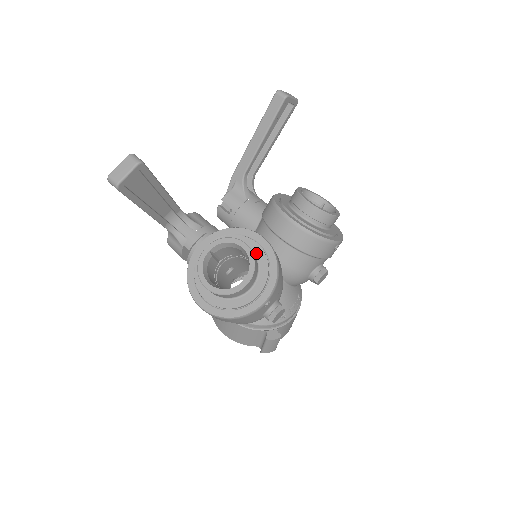
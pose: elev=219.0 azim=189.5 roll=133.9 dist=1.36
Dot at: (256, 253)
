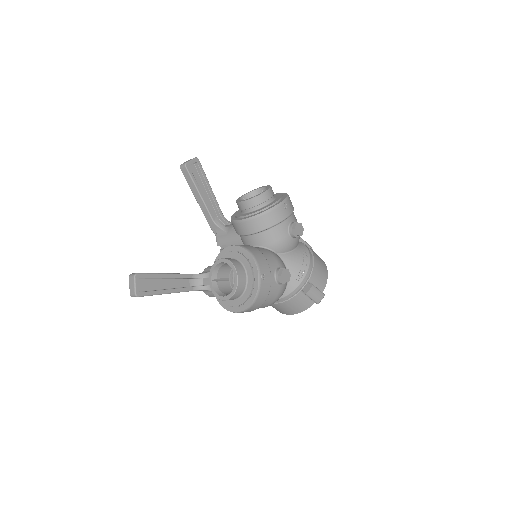
Dot at: (235, 257)
